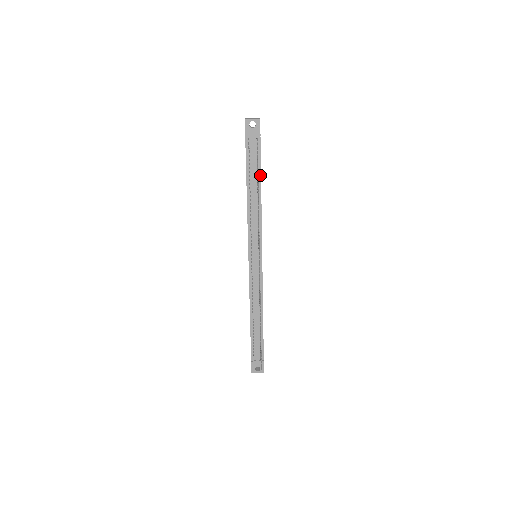
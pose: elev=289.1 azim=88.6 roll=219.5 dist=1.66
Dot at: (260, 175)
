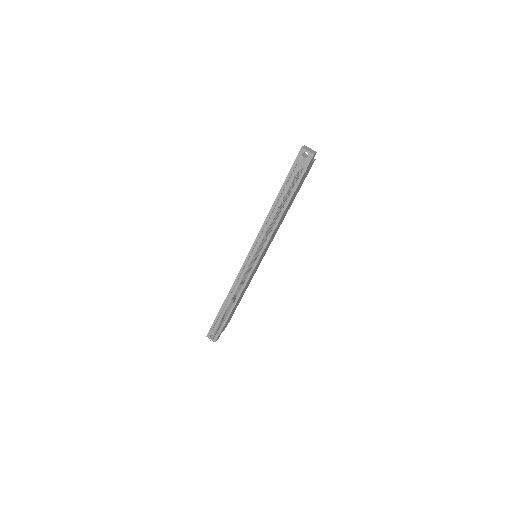
Dot at: (290, 198)
